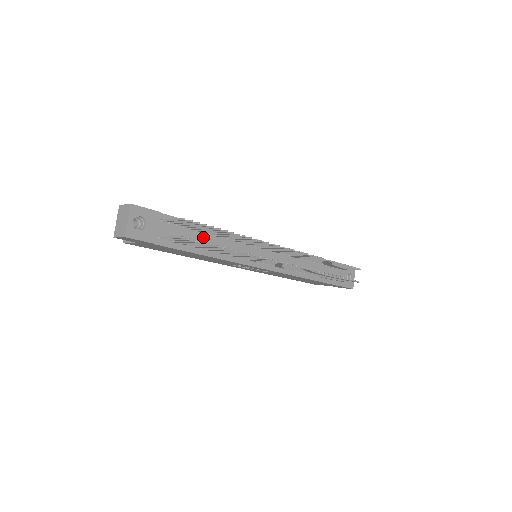
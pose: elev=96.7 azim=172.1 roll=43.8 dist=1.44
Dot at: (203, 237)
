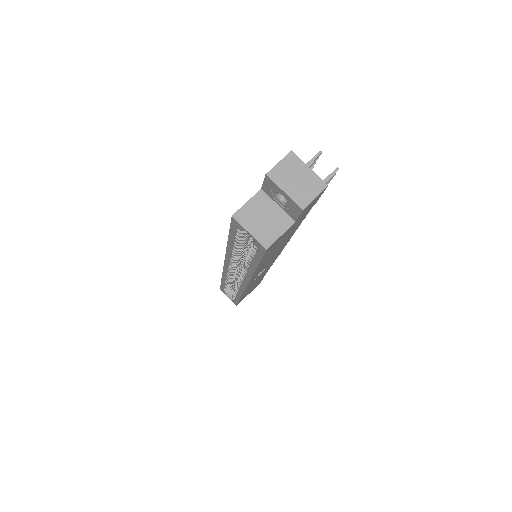
Dot at: occluded
